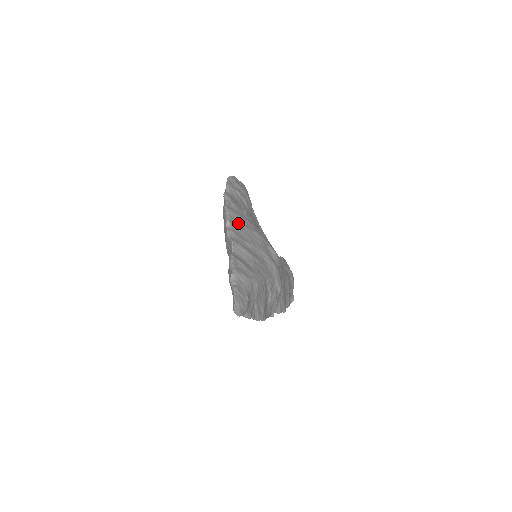
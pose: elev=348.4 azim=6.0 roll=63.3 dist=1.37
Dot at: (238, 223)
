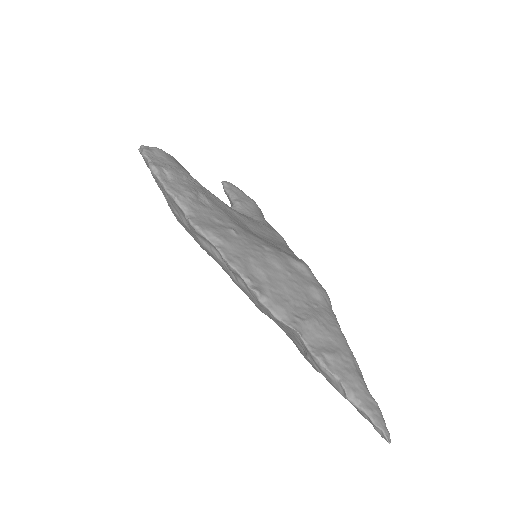
Dot at: (258, 275)
